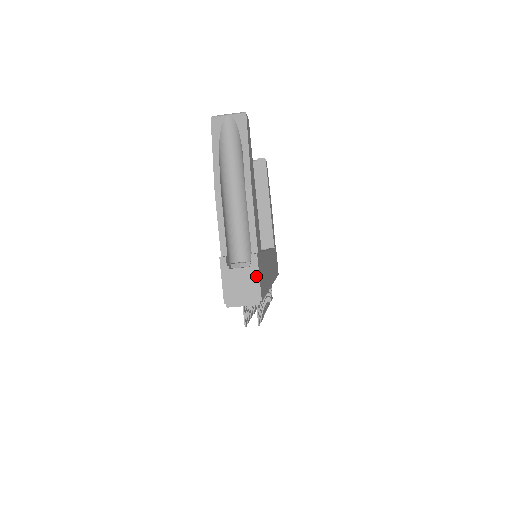
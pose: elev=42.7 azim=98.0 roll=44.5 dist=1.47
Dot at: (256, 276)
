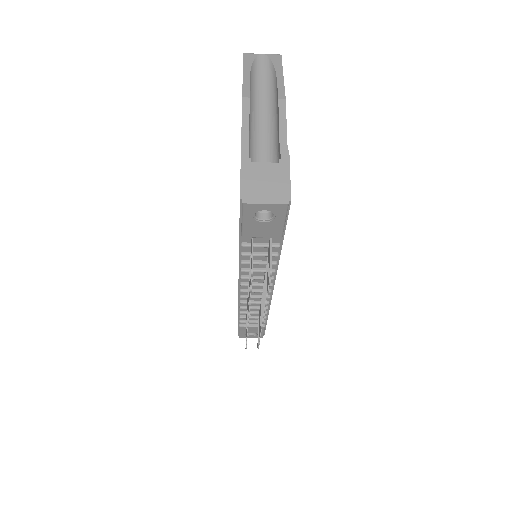
Dot at: (286, 173)
